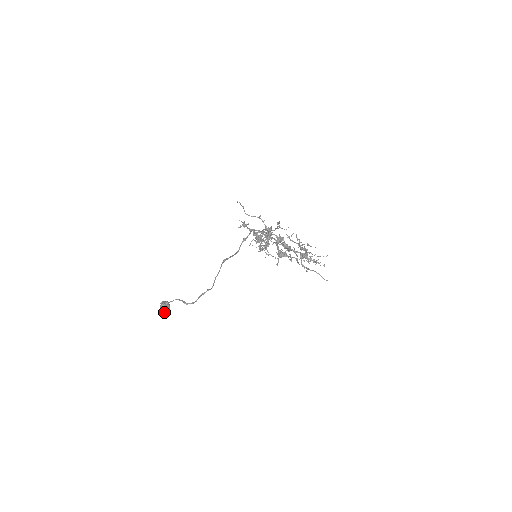
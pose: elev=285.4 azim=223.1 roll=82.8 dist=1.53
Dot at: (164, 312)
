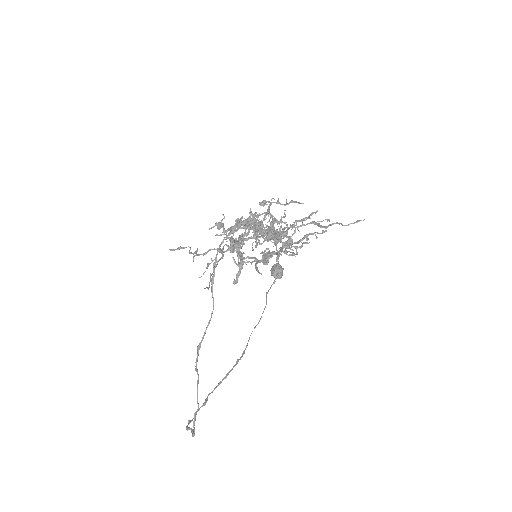
Dot at: occluded
